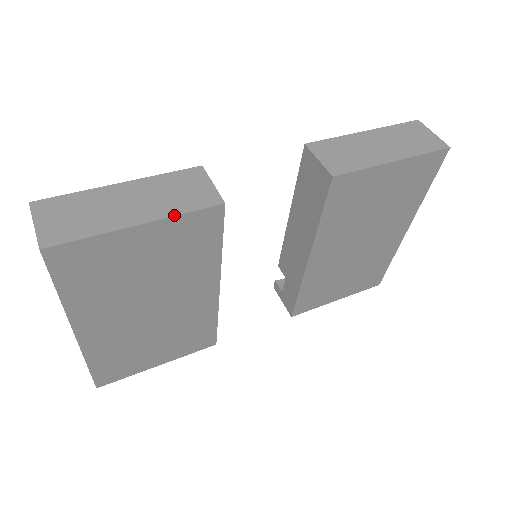
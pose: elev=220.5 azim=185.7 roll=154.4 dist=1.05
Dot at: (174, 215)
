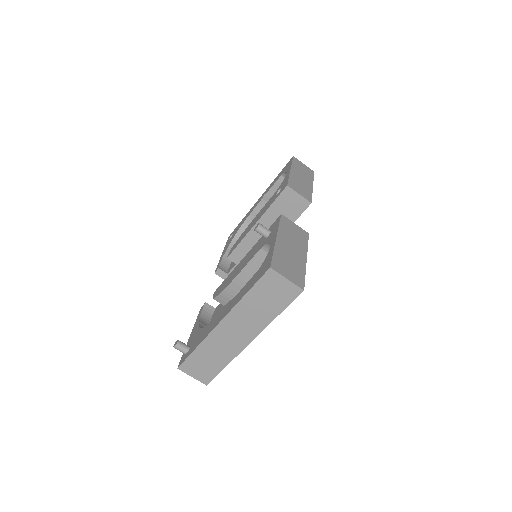
Dot at: (307, 248)
